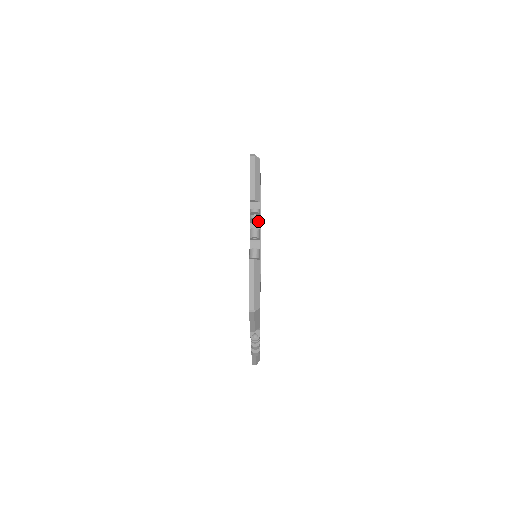
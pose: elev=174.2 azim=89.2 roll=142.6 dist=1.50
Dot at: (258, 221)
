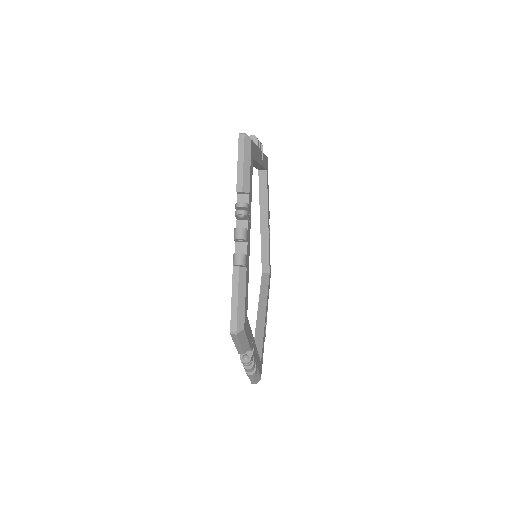
Dot at: (246, 218)
